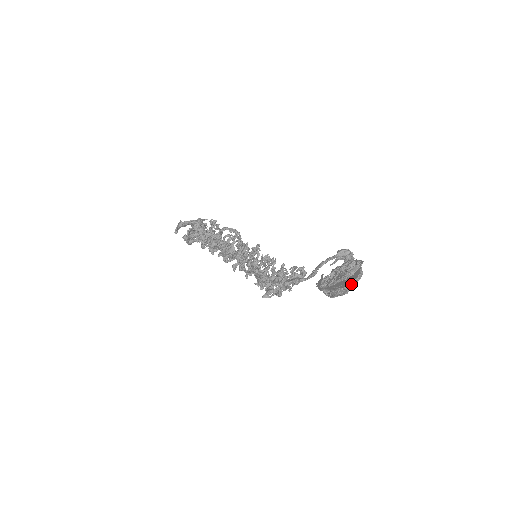
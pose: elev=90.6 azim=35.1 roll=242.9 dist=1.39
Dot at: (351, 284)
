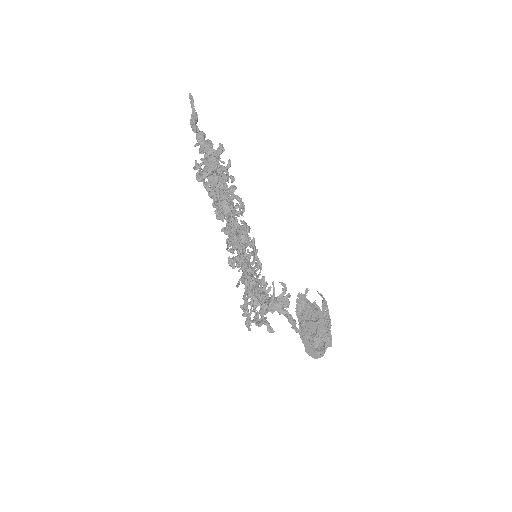
Dot at: (311, 356)
